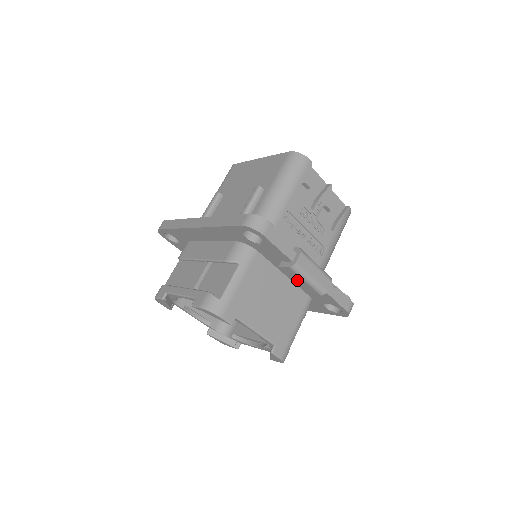
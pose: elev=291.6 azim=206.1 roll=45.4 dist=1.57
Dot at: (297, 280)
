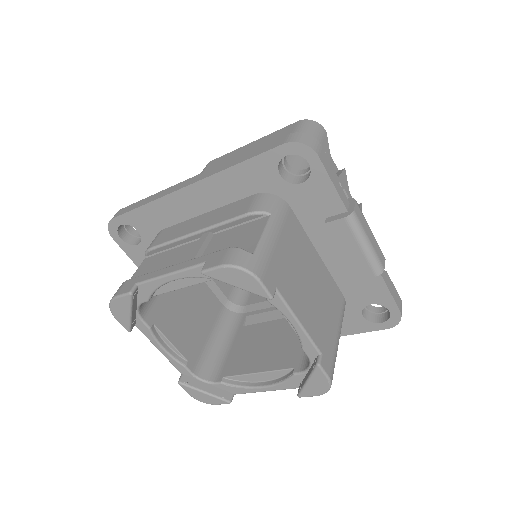
Dot at: (346, 249)
